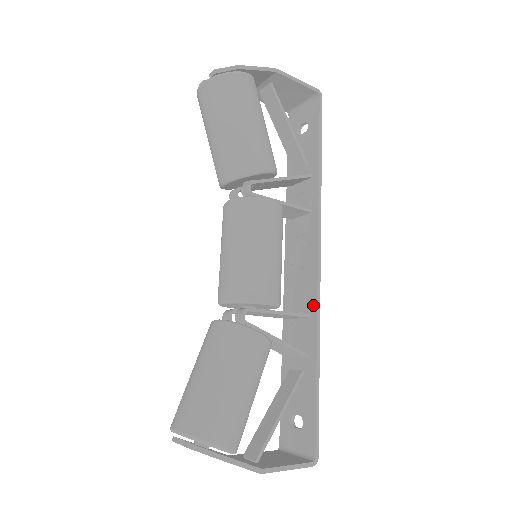
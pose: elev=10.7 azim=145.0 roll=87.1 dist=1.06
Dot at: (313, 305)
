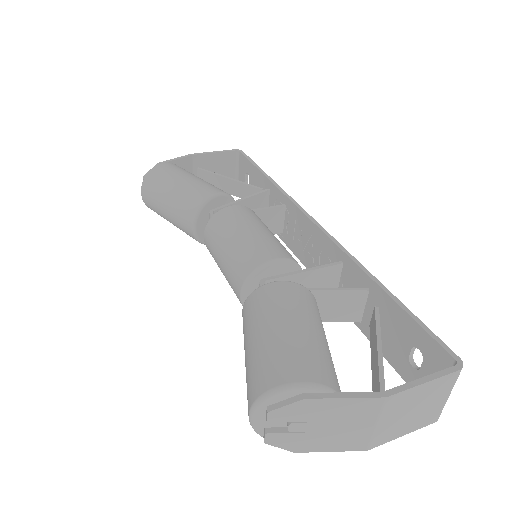
Dot at: (336, 251)
